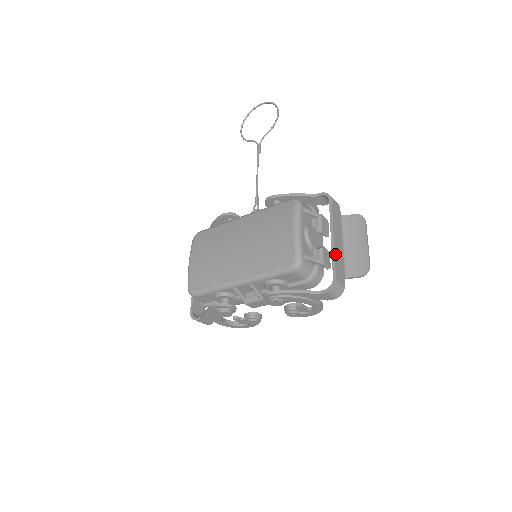
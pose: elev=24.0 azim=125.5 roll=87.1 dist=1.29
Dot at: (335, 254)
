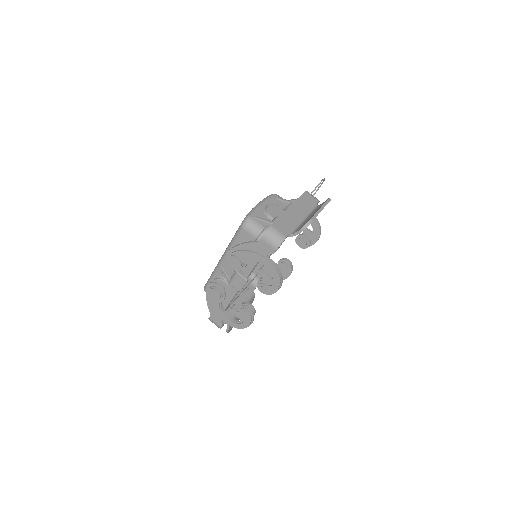
Dot at: (283, 215)
